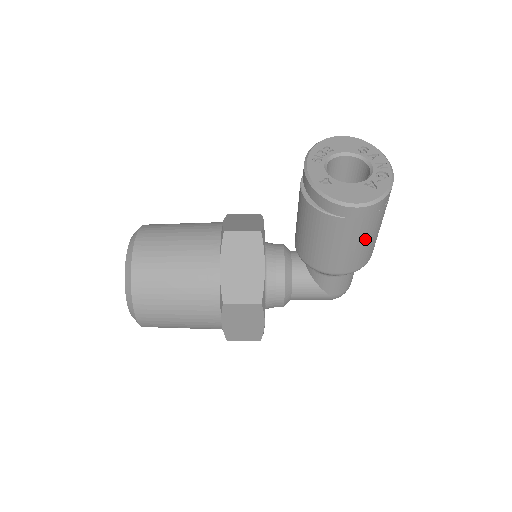
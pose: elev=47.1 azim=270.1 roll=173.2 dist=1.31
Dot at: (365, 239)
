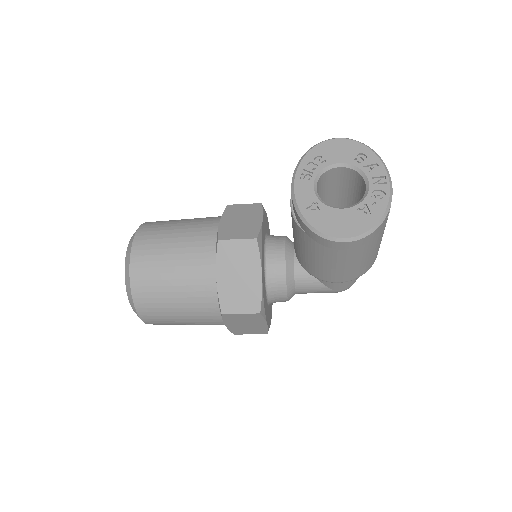
Dot at: (363, 256)
